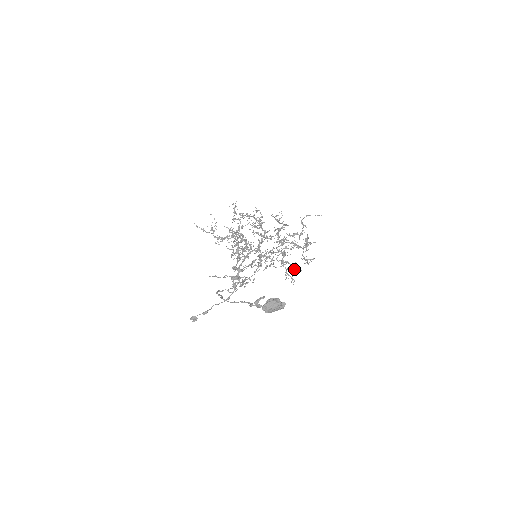
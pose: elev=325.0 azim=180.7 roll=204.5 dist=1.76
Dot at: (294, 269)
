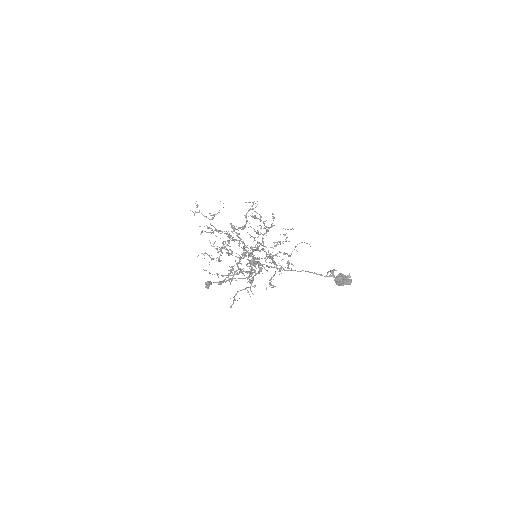
Dot at: (248, 292)
